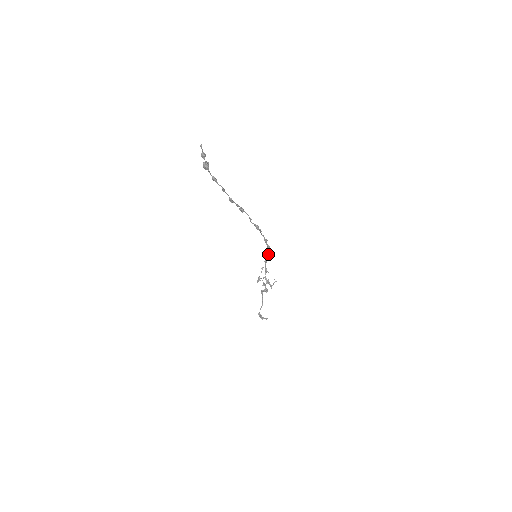
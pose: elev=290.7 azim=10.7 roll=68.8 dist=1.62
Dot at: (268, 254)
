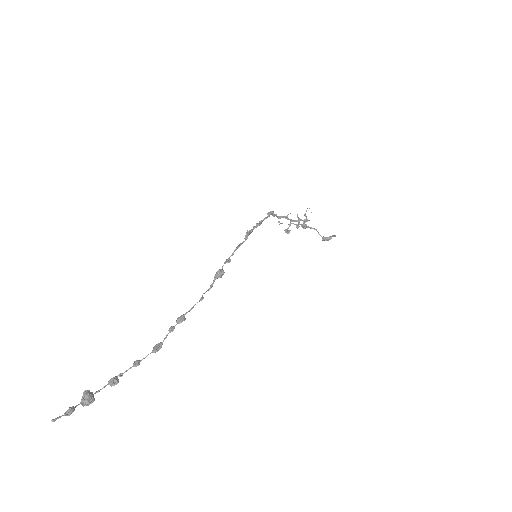
Dot at: (268, 214)
